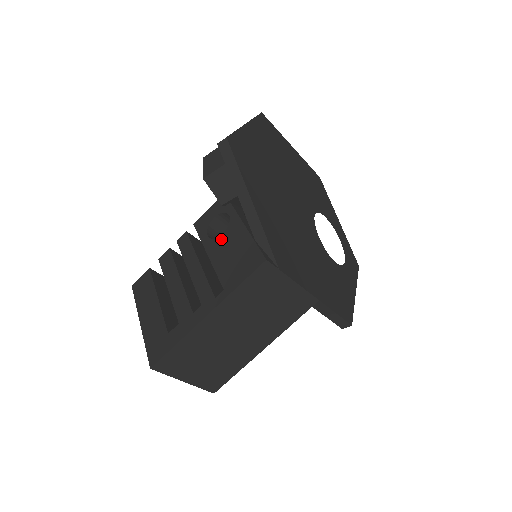
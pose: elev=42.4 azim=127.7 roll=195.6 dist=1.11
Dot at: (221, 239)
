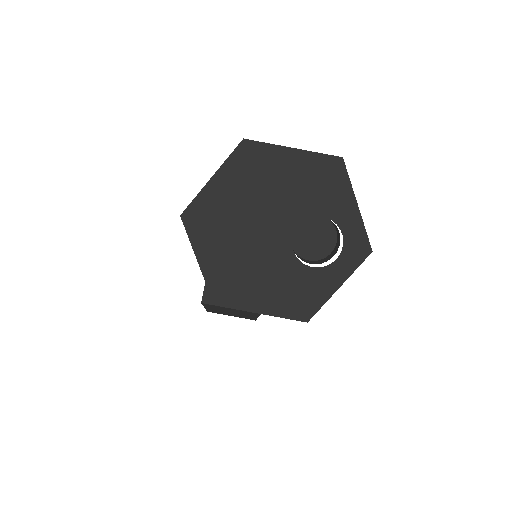
Dot at: occluded
